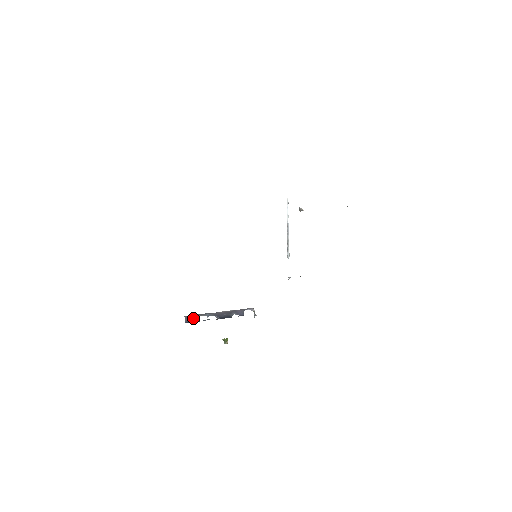
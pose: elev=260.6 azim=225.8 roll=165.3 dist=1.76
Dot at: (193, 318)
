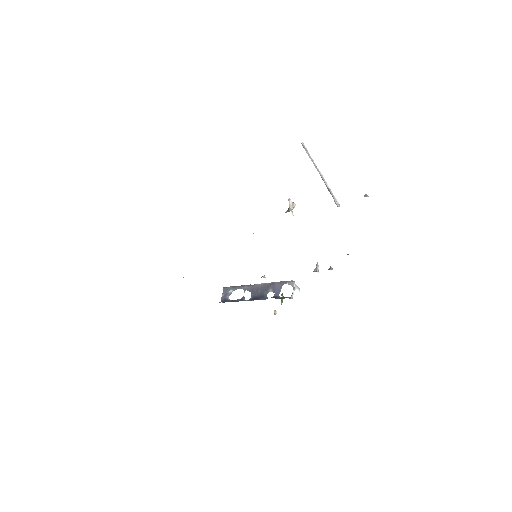
Dot at: (230, 293)
